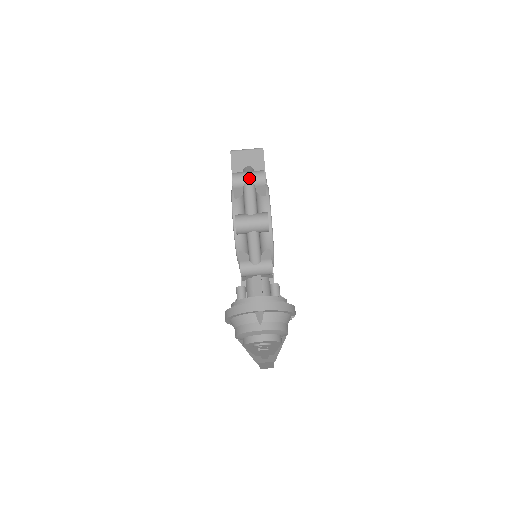
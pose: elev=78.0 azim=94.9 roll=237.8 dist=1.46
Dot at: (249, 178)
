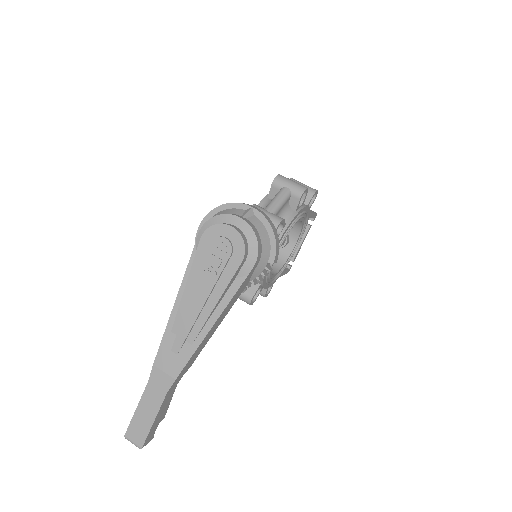
Dot at: (304, 184)
